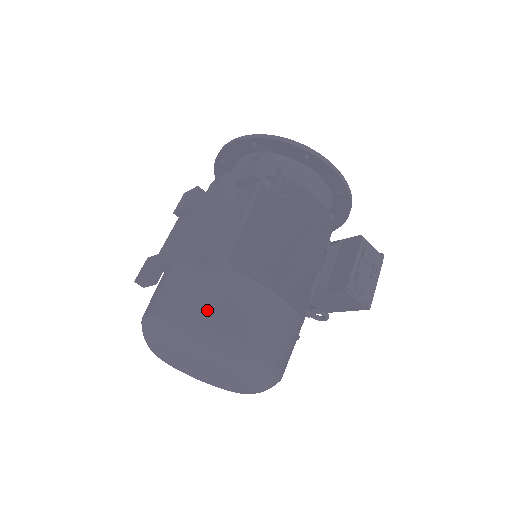
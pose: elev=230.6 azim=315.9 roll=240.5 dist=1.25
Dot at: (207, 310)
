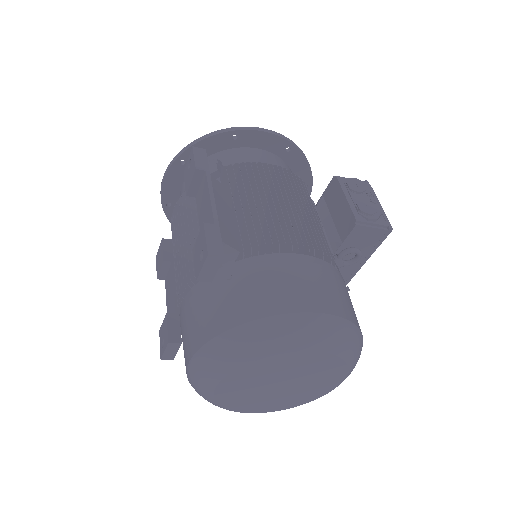
Dot at: (239, 308)
